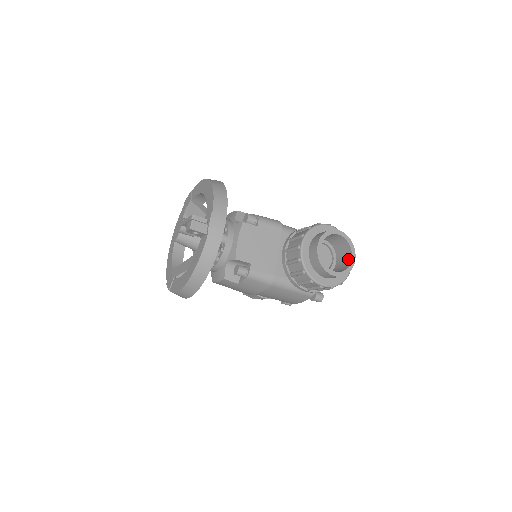
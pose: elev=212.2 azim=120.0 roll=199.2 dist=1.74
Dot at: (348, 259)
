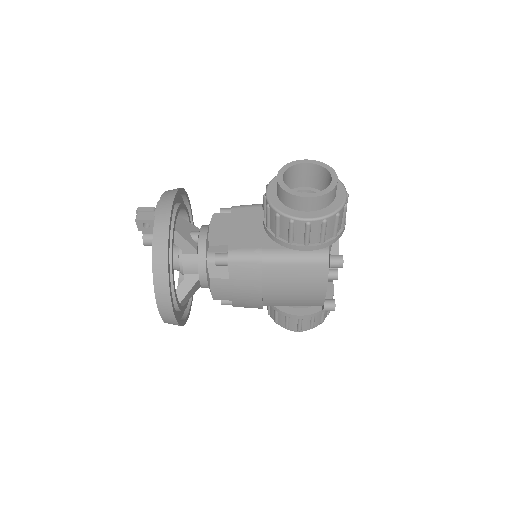
Dot at: occluded
